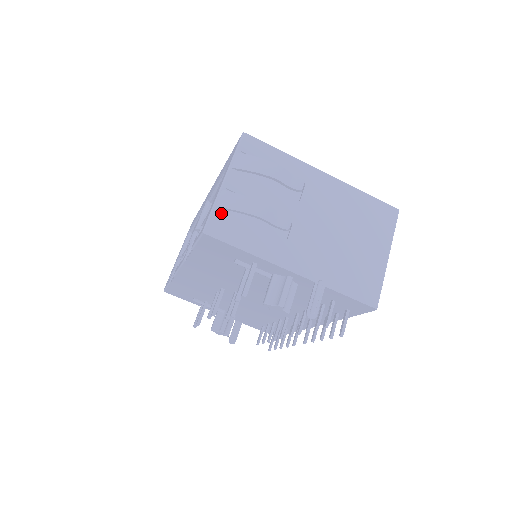
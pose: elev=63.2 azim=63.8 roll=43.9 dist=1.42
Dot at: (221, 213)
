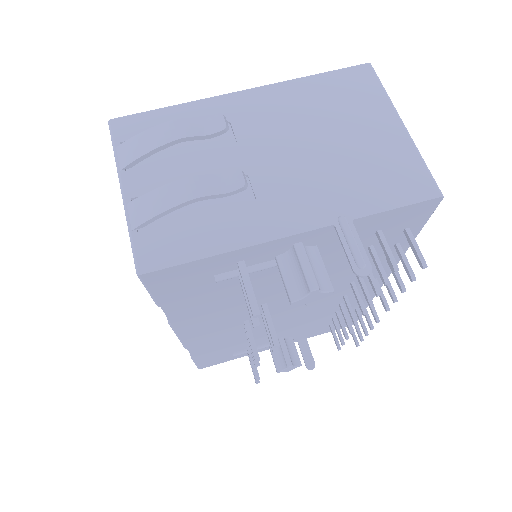
Dot at: (145, 233)
